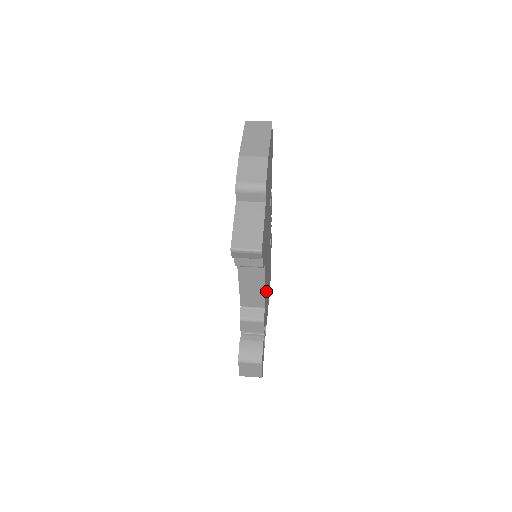
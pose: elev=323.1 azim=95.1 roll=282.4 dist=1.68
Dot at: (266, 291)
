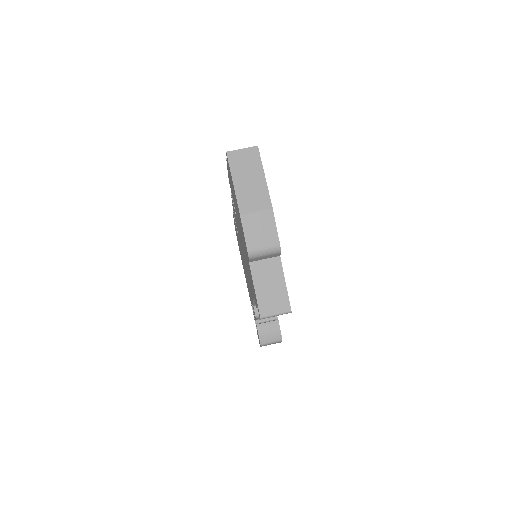
Dot at: occluded
